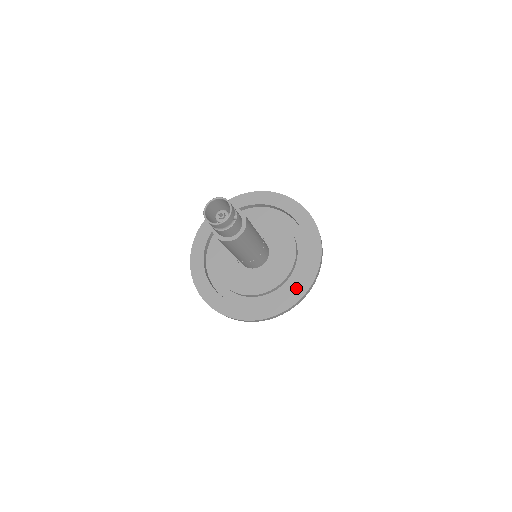
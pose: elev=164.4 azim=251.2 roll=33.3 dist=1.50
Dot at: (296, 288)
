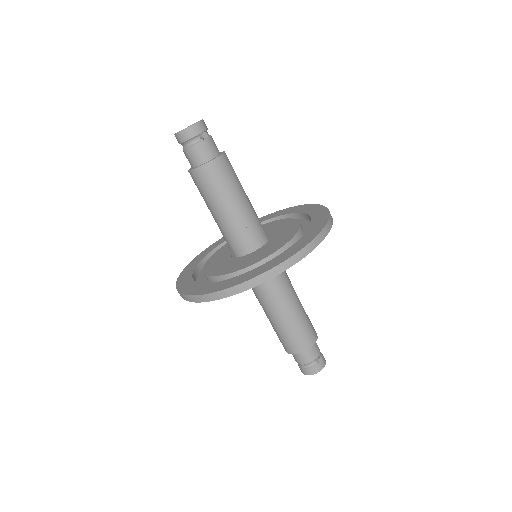
Dot at: (262, 267)
